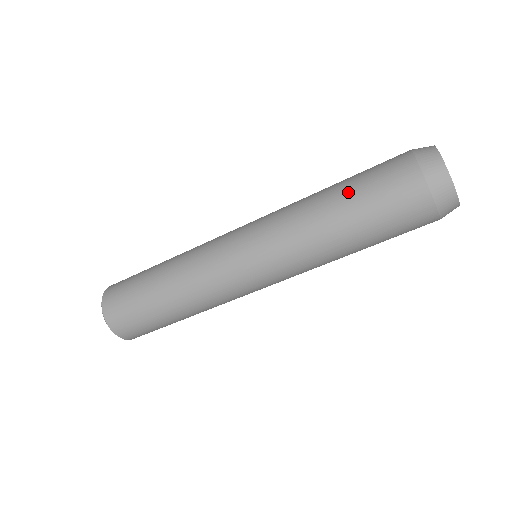
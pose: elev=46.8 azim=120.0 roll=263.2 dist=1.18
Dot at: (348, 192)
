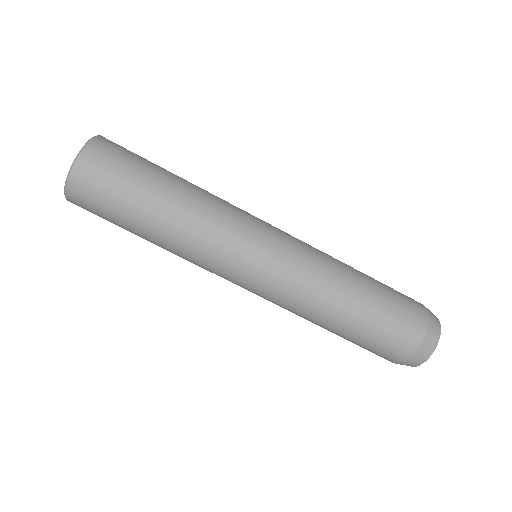
Dot at: occluded
